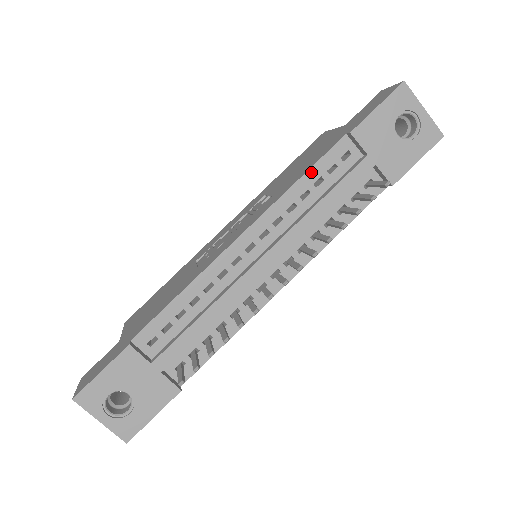
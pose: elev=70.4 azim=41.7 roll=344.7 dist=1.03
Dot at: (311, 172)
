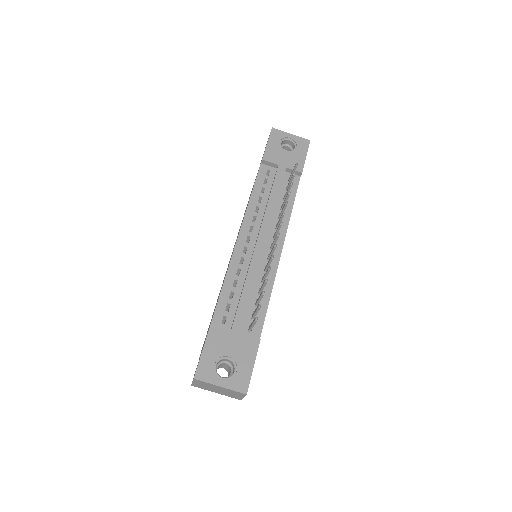
Dot at: (255, 188)
